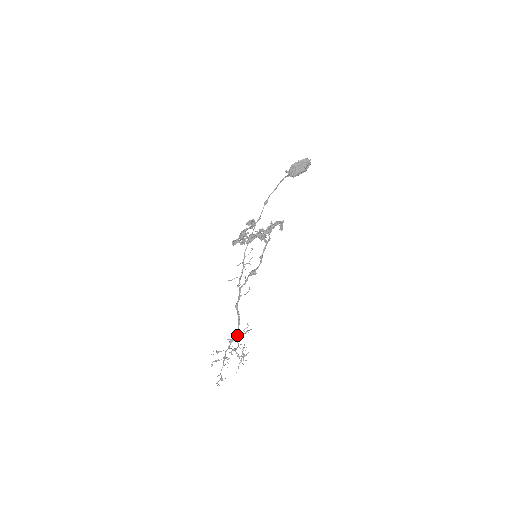
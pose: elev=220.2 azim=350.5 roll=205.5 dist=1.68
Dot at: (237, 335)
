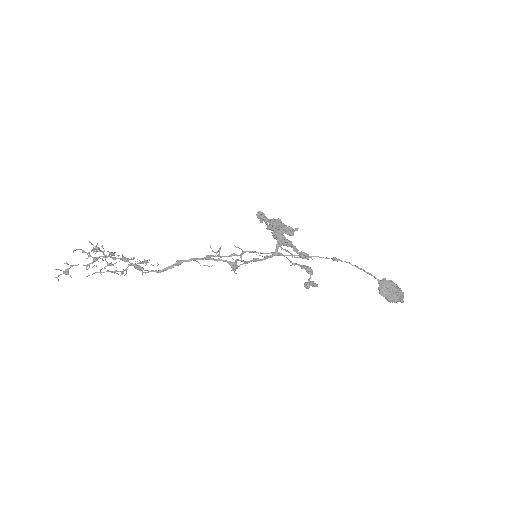
Dot at: (139, 268)
